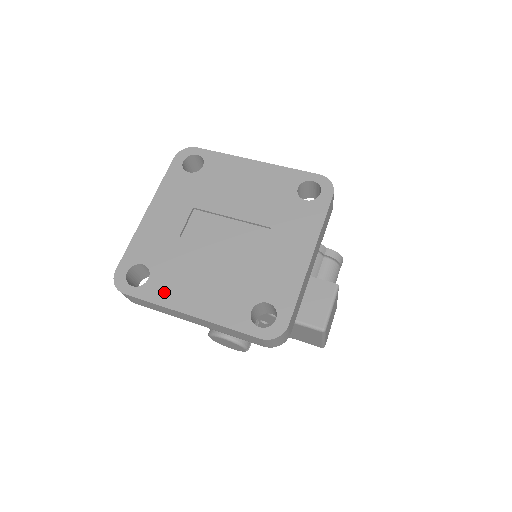
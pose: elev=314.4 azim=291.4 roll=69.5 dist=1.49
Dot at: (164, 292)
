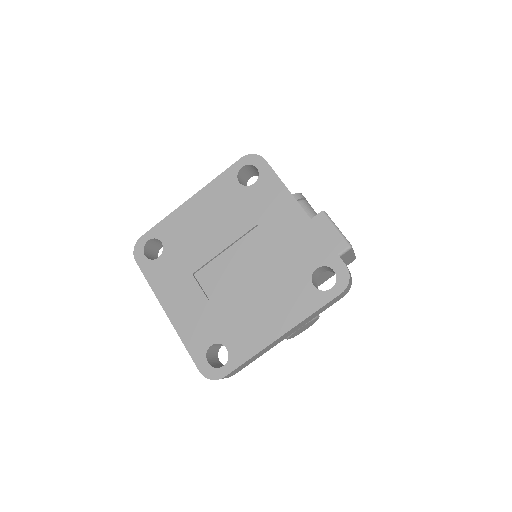
Dot at: (248, 344)
